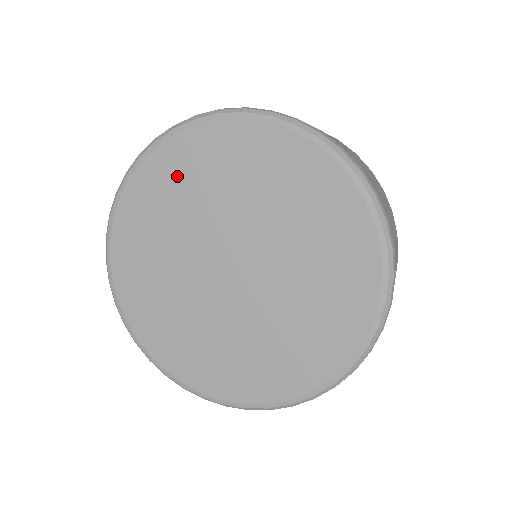
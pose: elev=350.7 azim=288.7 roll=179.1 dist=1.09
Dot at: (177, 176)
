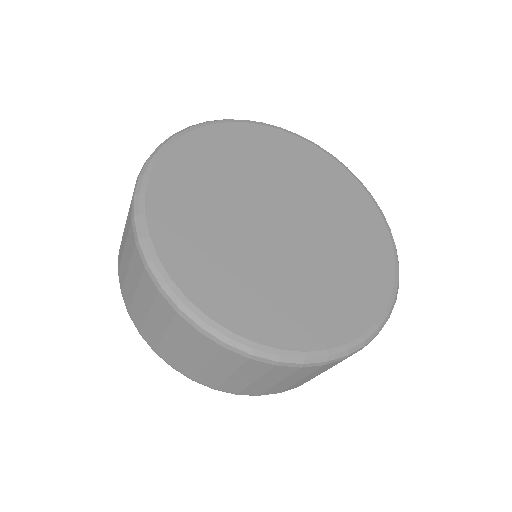
Dot at: (229, 147)
